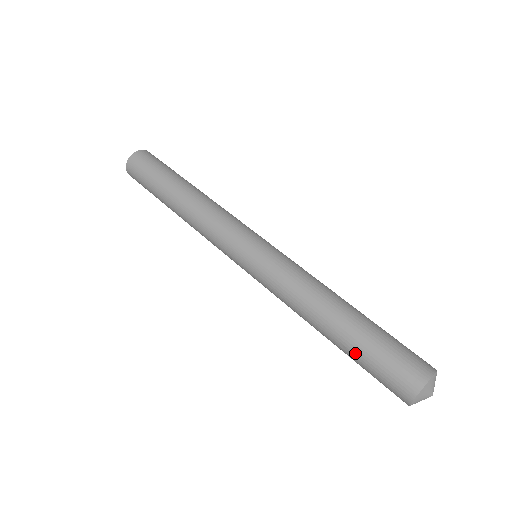
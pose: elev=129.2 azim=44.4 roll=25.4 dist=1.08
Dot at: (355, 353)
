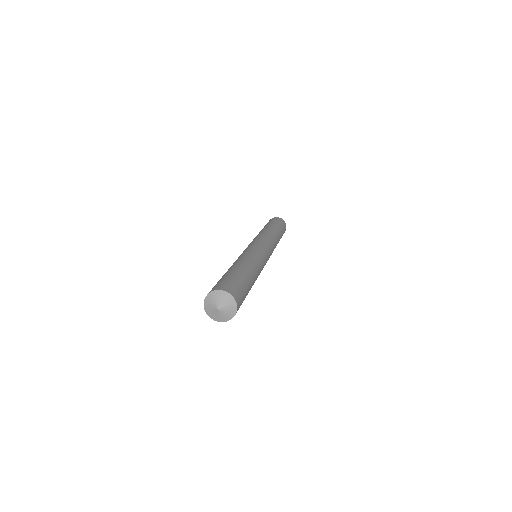
Dot at: (227, 274)
